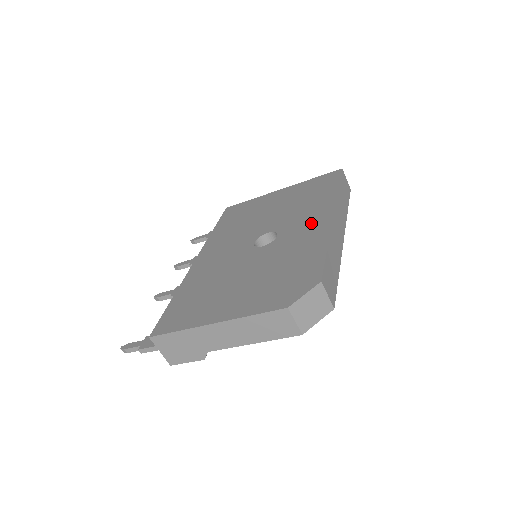
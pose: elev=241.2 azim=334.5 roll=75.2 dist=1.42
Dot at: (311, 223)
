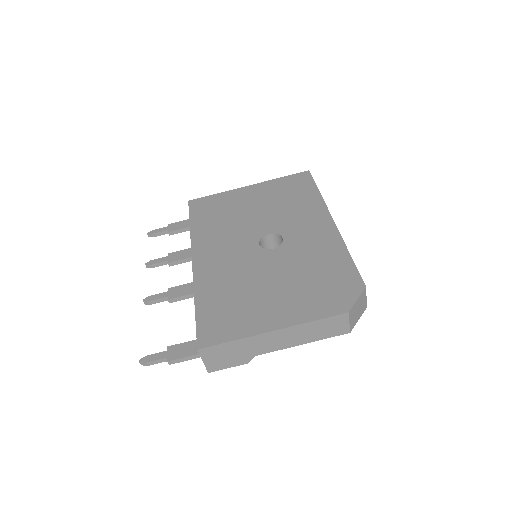
Dot at: (314, 227)
